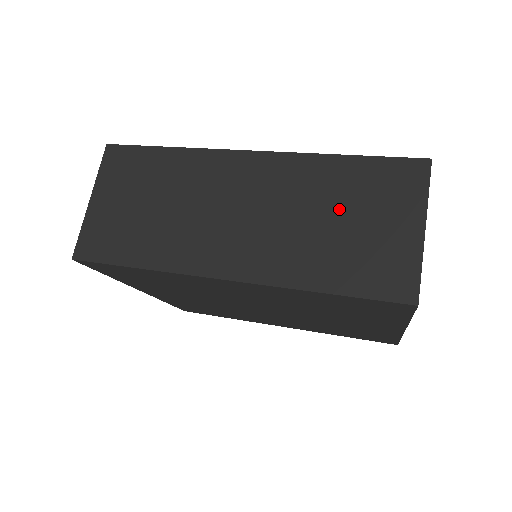
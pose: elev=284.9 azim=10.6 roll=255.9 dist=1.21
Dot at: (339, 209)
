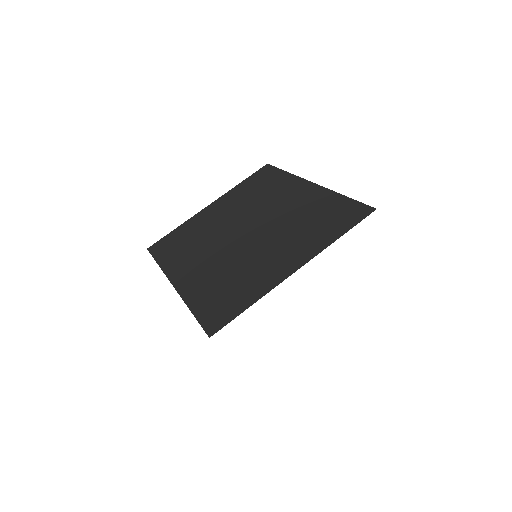
Dot at: occluded
